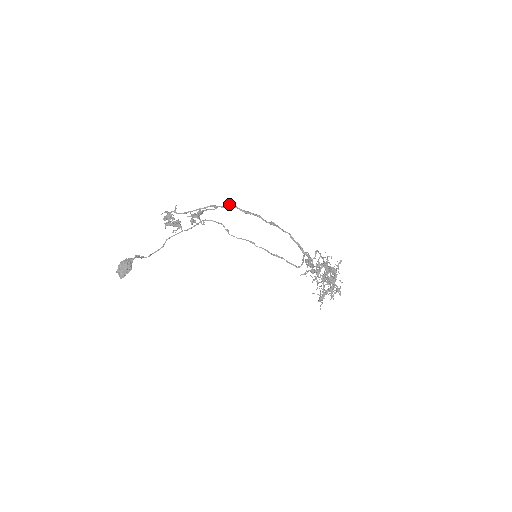
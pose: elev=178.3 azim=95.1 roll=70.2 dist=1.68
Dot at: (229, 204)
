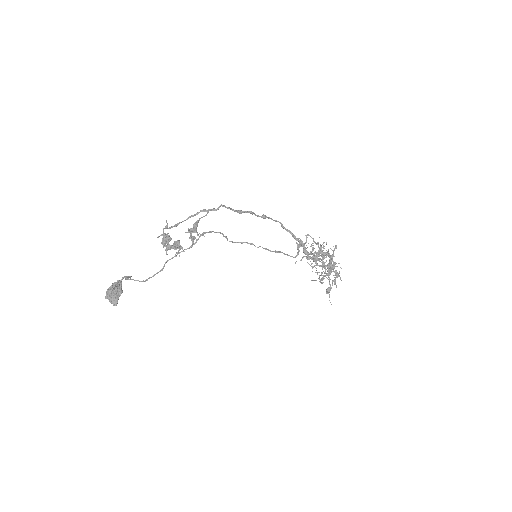
Dot at: (220, 206)
